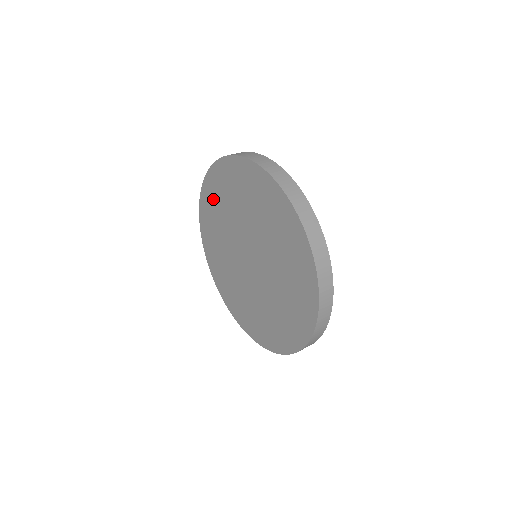
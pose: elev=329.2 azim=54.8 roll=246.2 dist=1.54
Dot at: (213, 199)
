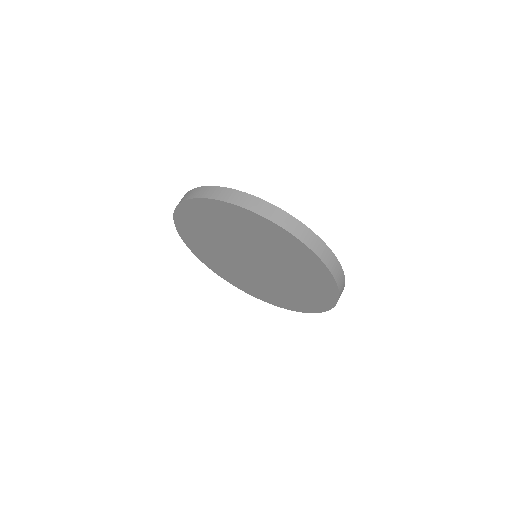
Dot at: (193, 237)
